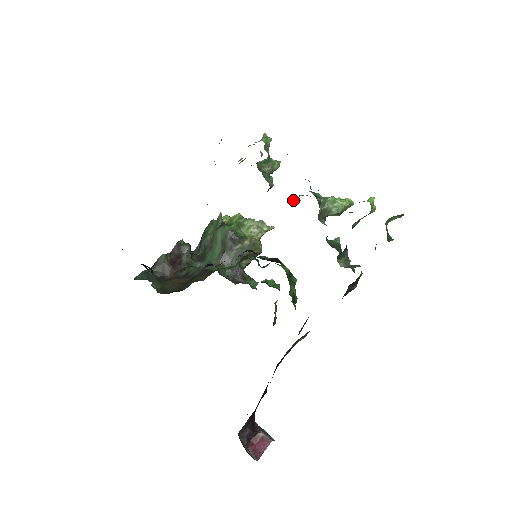
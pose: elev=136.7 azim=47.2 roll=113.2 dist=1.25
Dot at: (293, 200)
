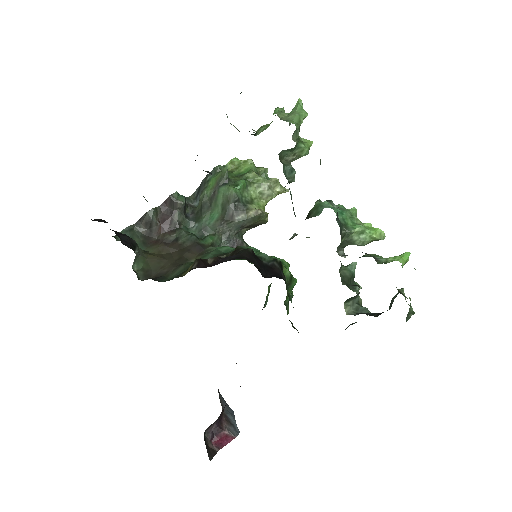
Dot at: (313, 211)
